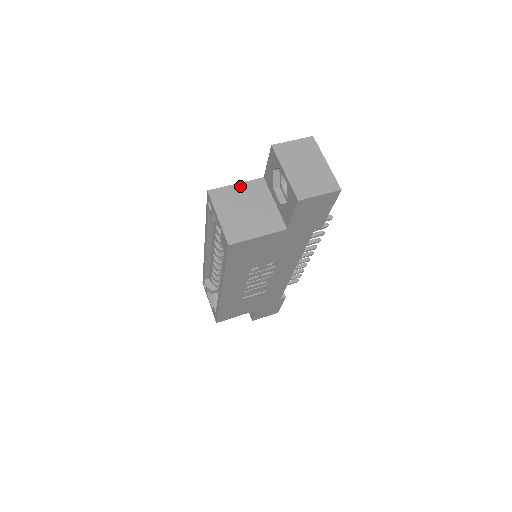
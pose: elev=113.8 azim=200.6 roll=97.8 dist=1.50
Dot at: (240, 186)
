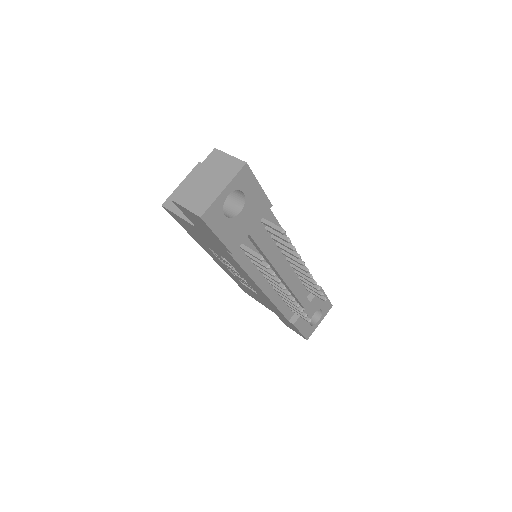
Dot at: occluded
